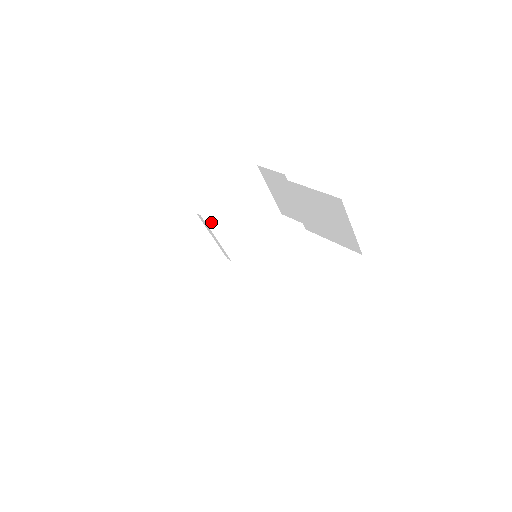
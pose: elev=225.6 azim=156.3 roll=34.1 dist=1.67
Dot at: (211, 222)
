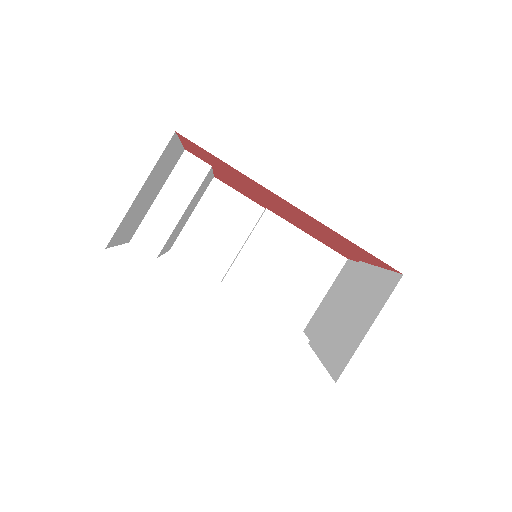
Dot at: (263, 227)
